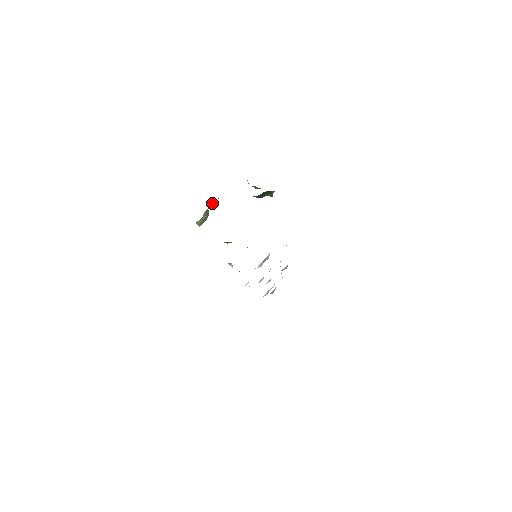
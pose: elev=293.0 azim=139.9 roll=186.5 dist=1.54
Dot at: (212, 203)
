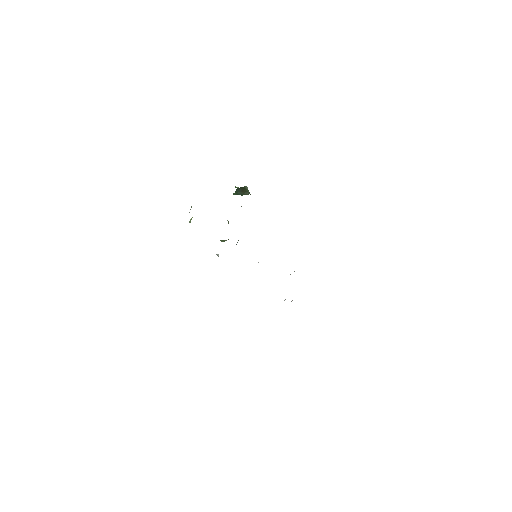
Dot at: occluded
